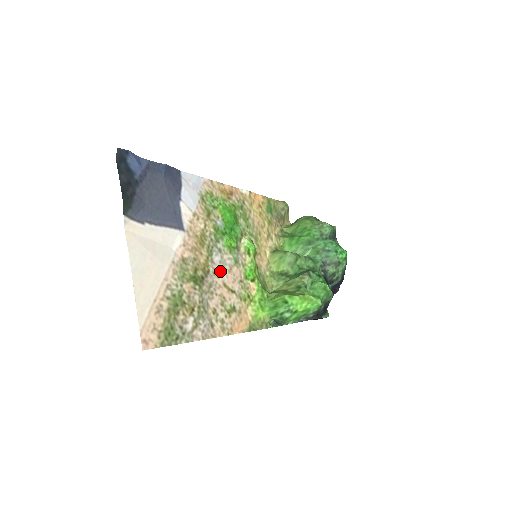
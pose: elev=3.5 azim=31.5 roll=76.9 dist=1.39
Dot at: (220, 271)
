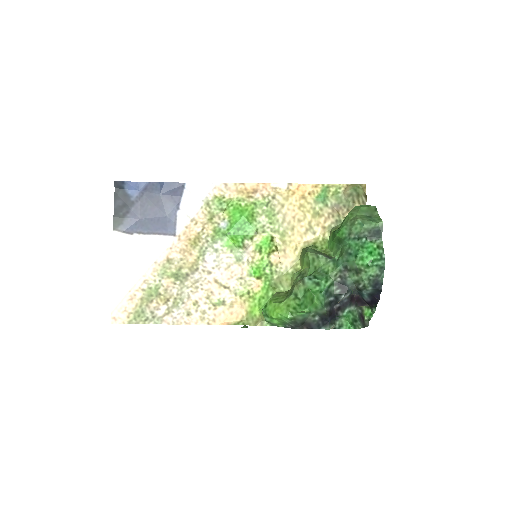
Dot at: (213, 269)
